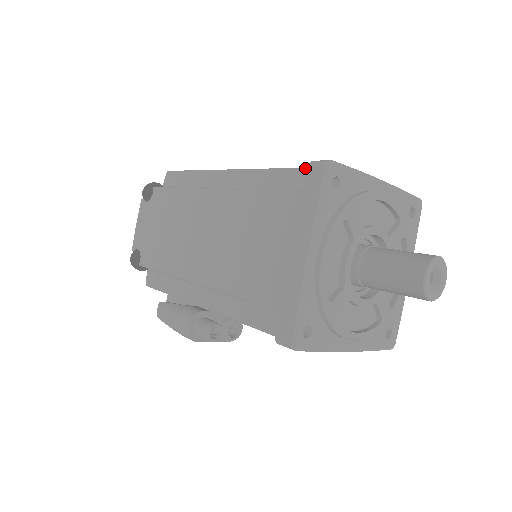
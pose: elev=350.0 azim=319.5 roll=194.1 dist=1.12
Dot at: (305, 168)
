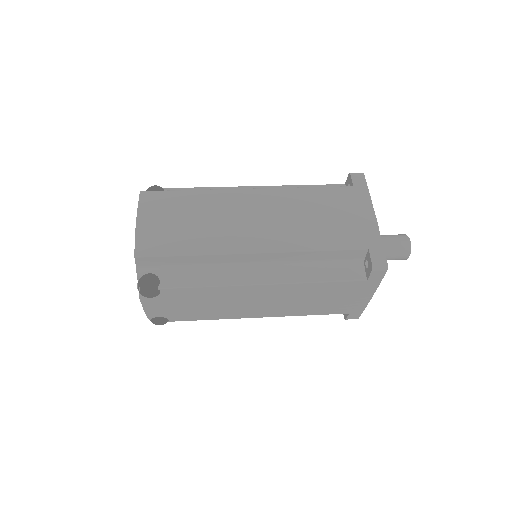
Dot at: (345, 250)
